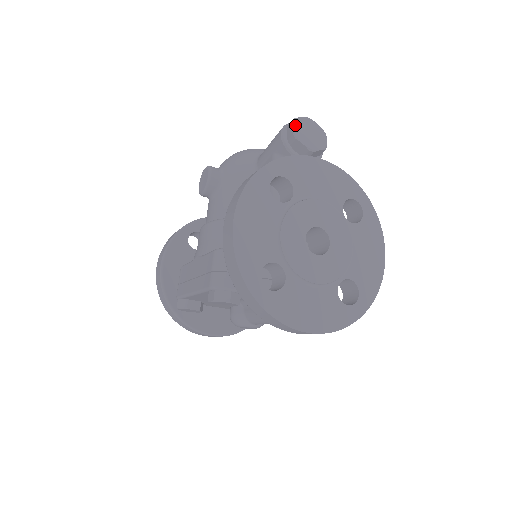
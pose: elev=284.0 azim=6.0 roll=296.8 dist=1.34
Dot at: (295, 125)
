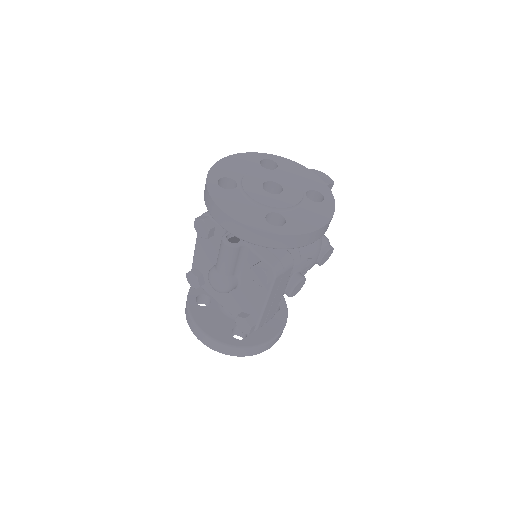
Dot at: (312, 170)
